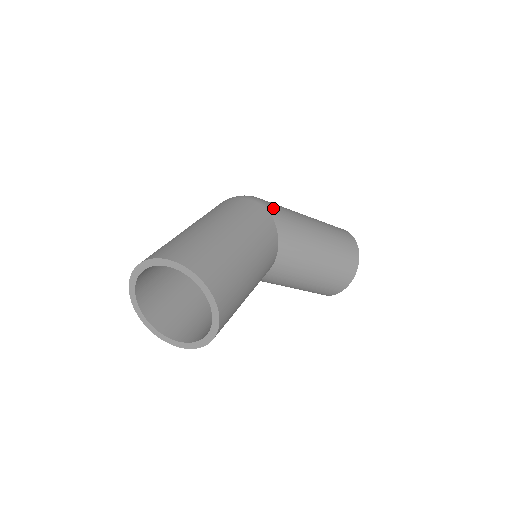
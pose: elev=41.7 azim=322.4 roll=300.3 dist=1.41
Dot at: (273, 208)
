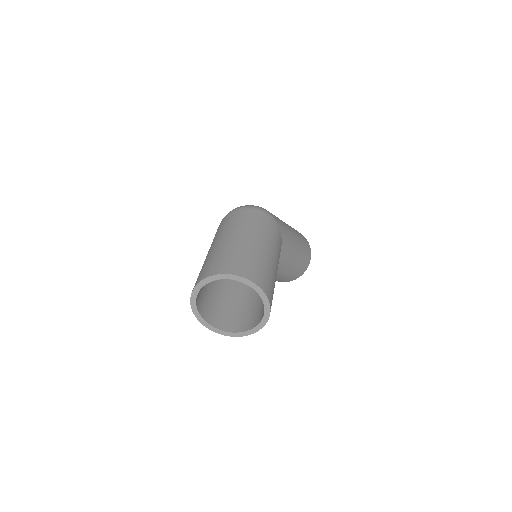
Dot at: (279, 223)
